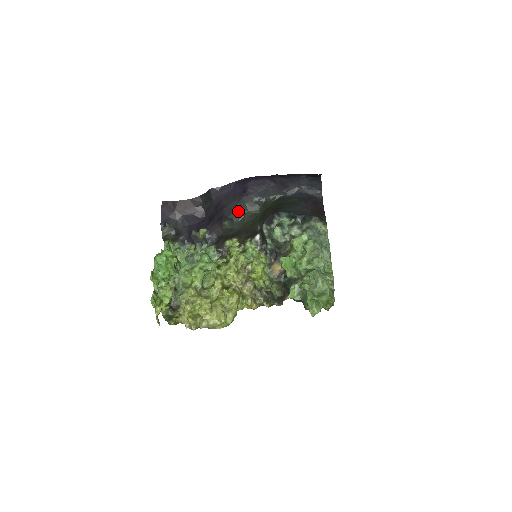
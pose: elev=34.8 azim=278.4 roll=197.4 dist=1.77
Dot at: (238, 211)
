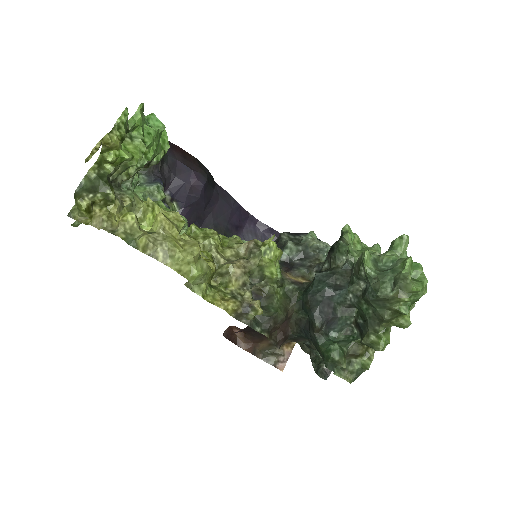
Dot at: occluded
